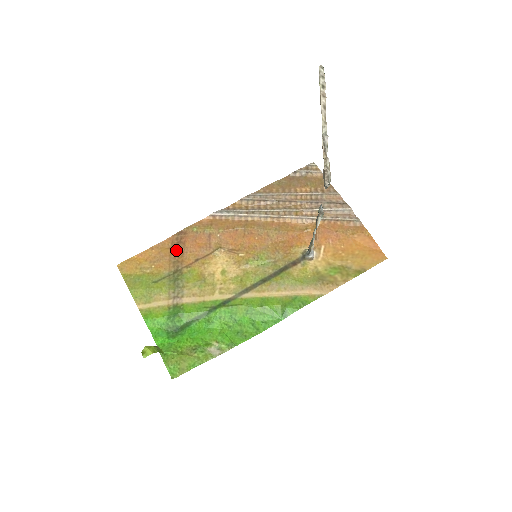
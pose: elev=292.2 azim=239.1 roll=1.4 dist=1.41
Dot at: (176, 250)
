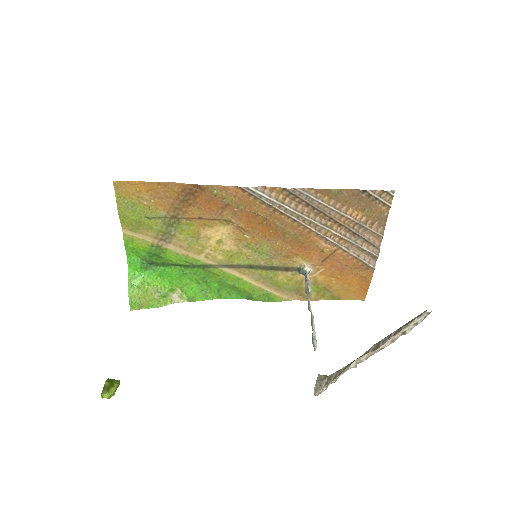
Dot at: (184, 198)
